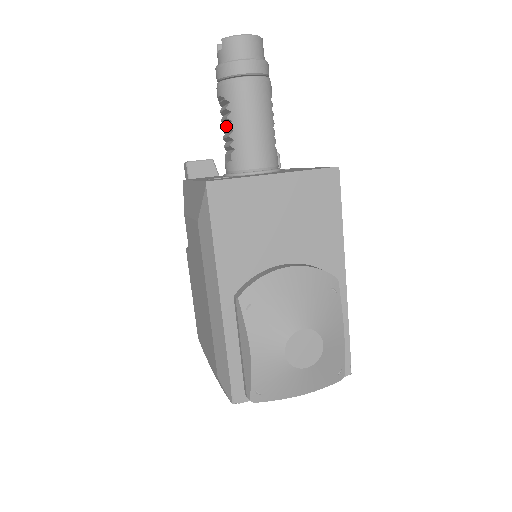
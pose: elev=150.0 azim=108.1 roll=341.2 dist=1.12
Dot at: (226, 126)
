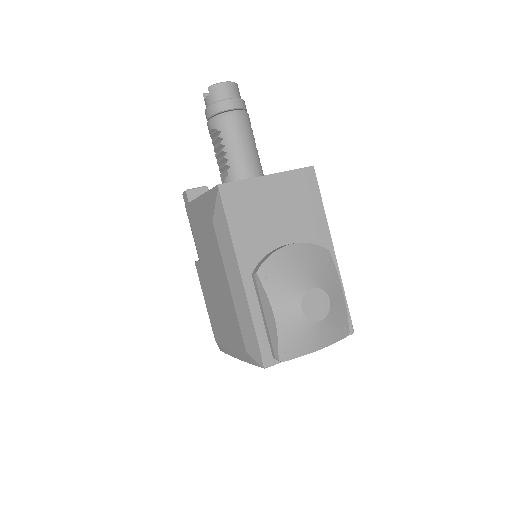
Dot at: (220, 151)
